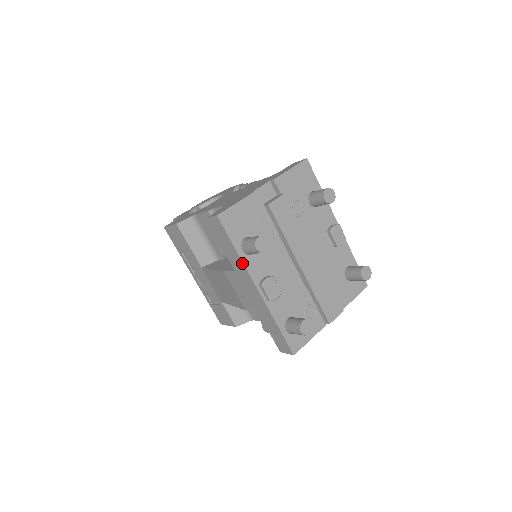
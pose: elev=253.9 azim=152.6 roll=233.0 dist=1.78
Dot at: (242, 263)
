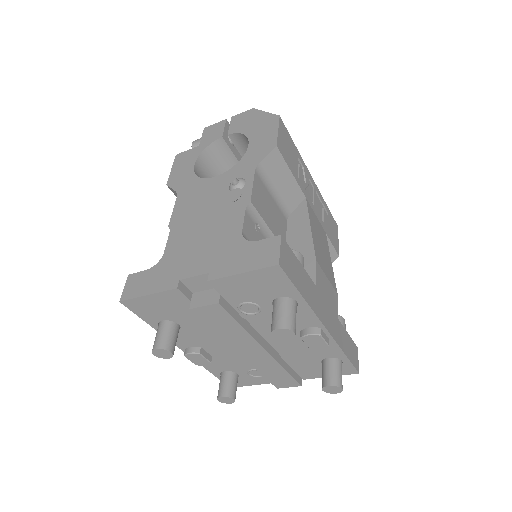
Dot at: occluded
